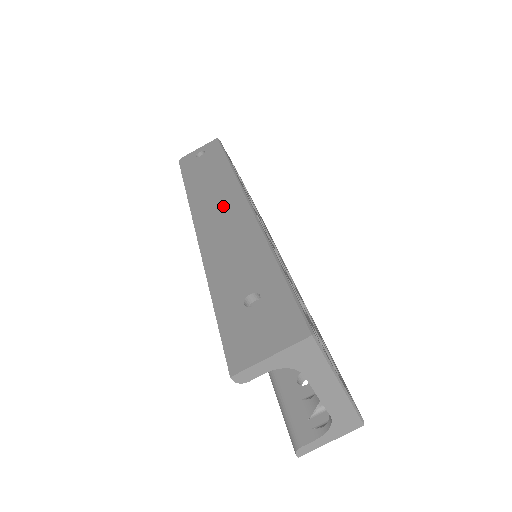
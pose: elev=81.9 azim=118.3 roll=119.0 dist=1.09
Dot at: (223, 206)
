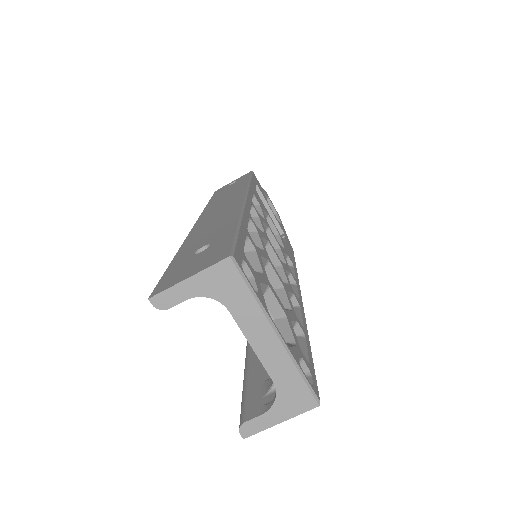
Dot at: (225, 204)
